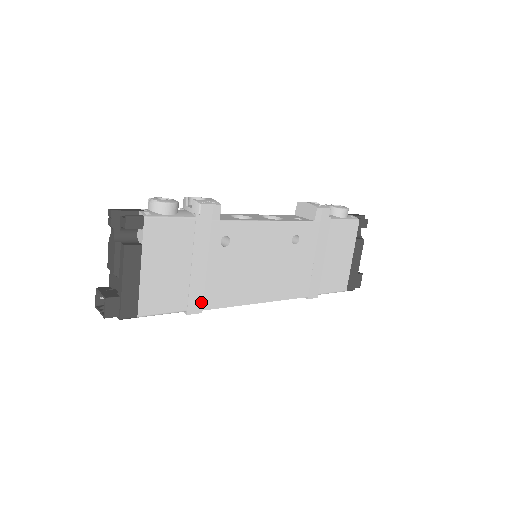
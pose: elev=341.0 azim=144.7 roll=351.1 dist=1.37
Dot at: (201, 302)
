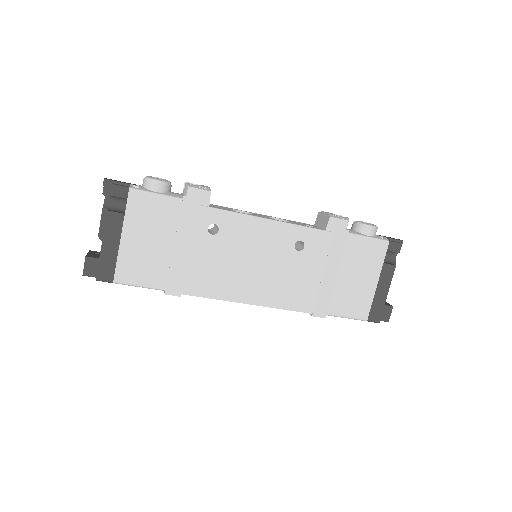
Dot at: (181, 285)
